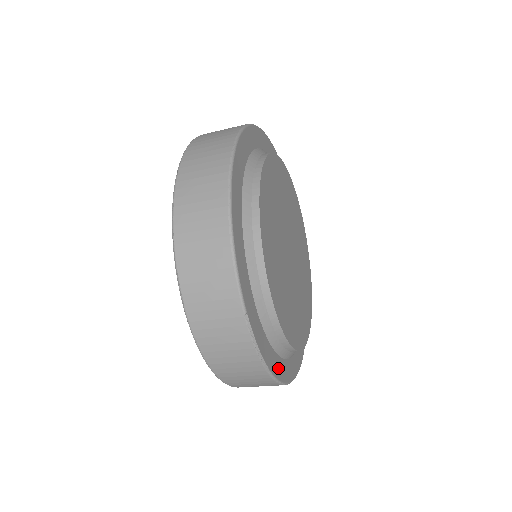
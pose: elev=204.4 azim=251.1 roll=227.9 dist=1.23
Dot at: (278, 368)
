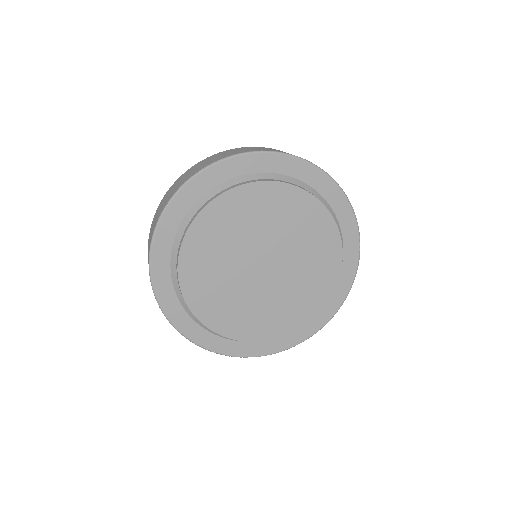
Dot at: (237, 349)
